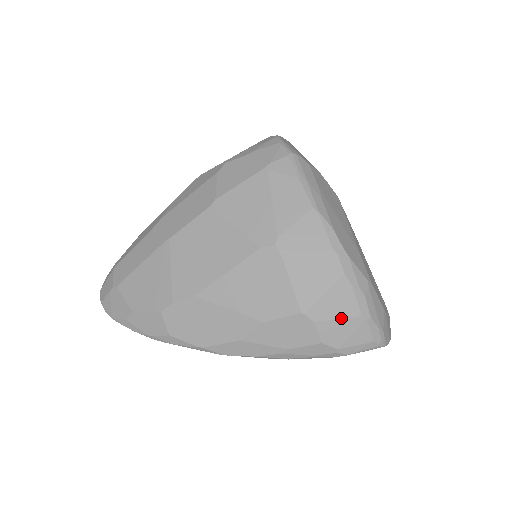
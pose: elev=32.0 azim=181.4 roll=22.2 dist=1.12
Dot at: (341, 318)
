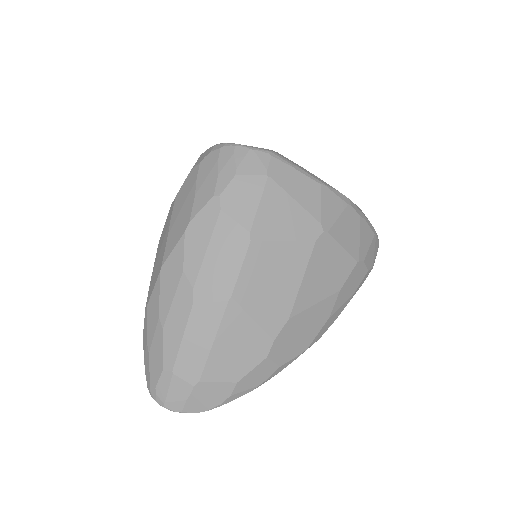
Dot at: (370, 245)
